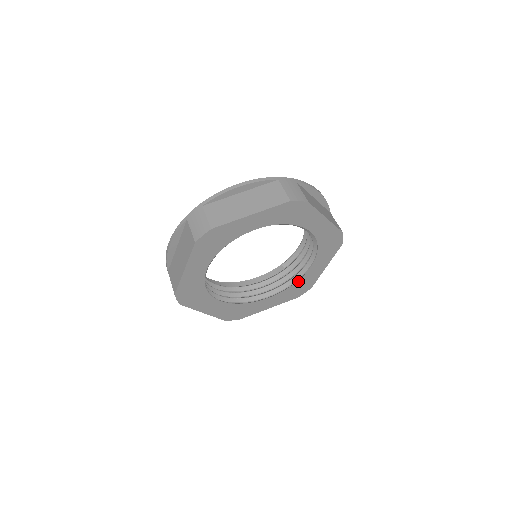
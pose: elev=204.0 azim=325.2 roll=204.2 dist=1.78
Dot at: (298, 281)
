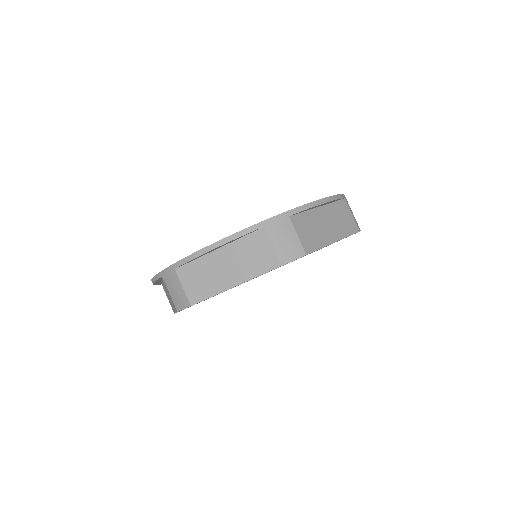
Dot at: occluded
